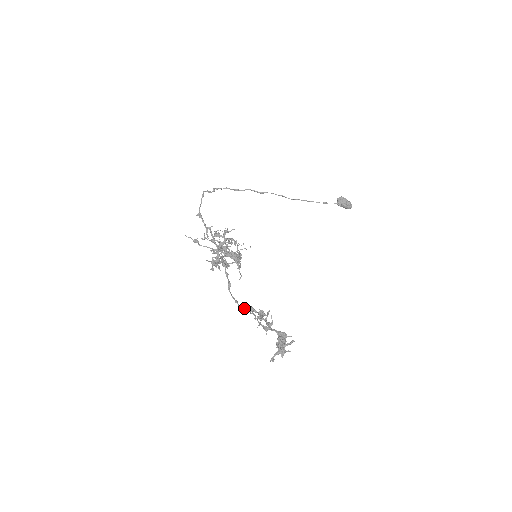
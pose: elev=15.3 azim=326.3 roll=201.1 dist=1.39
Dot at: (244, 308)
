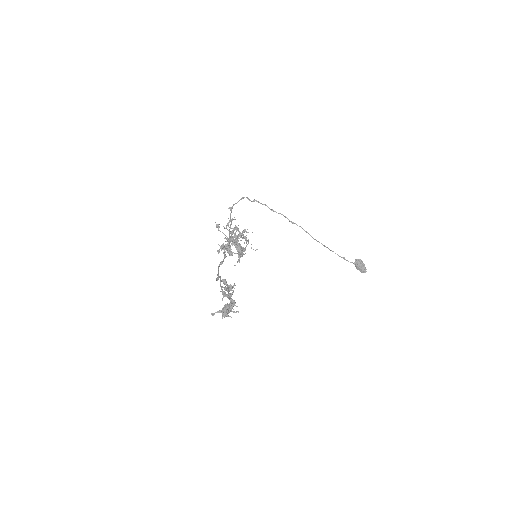
Dot at: (219, 277)
